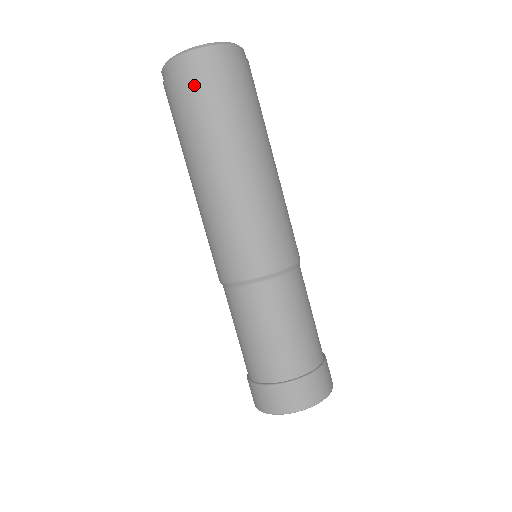
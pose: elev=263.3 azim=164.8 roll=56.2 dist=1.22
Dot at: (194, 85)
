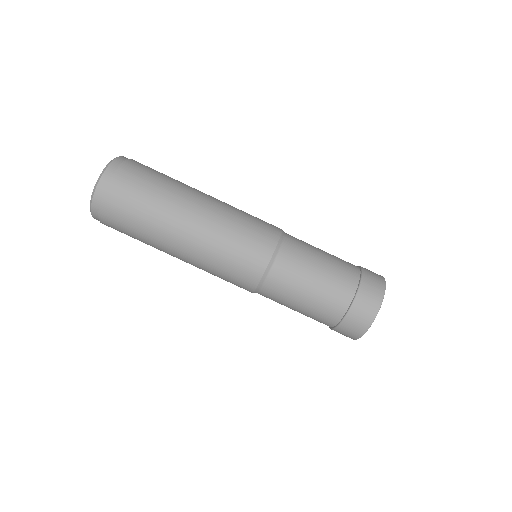
Dot at: (114, 213)
